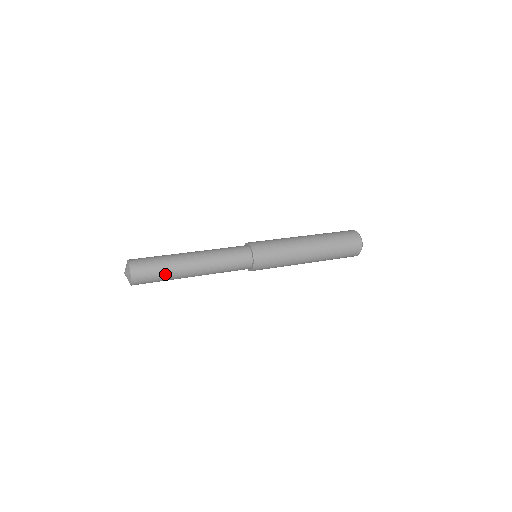
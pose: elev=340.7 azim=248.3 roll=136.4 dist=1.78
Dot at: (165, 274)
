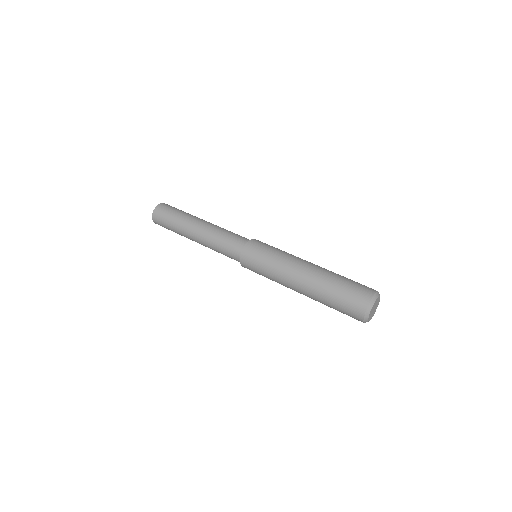
Dot at: (174, 224)
